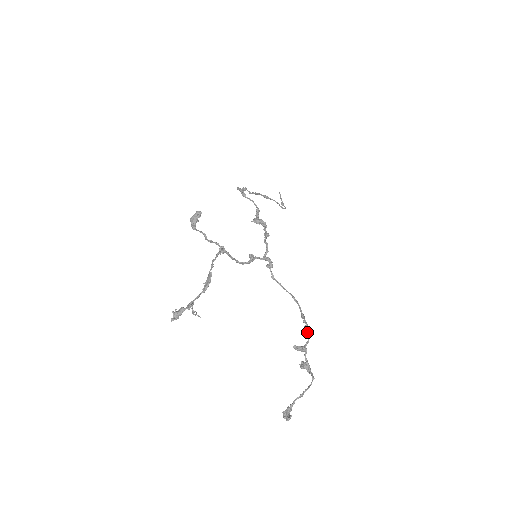
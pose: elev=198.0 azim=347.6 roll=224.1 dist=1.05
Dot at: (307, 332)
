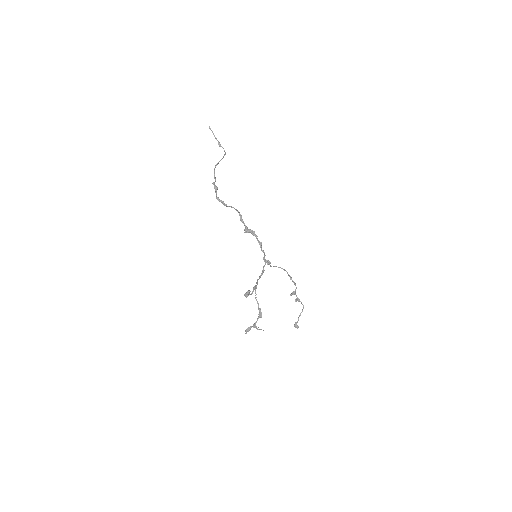
Dot at: occluded
